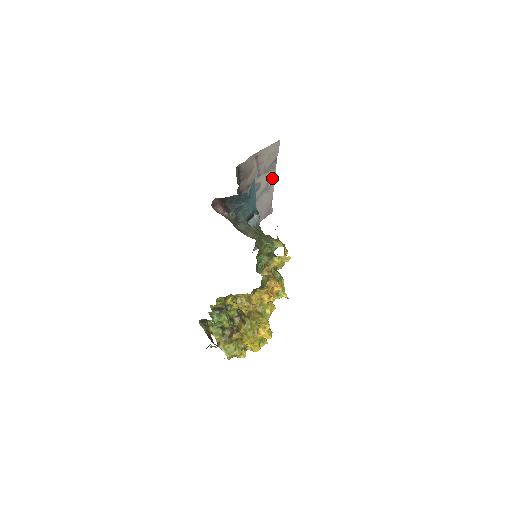
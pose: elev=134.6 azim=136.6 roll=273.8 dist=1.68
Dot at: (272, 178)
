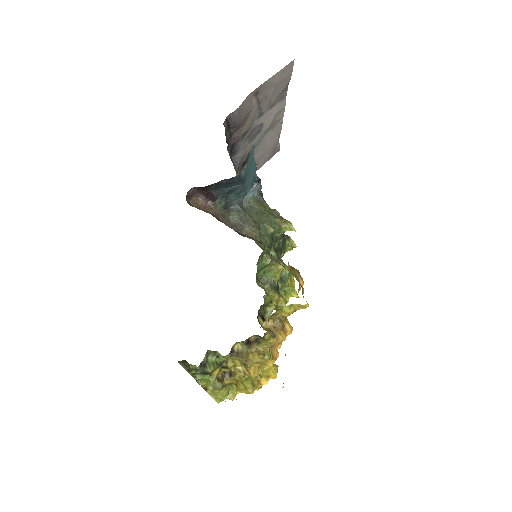
Dot at: (280, 111)
